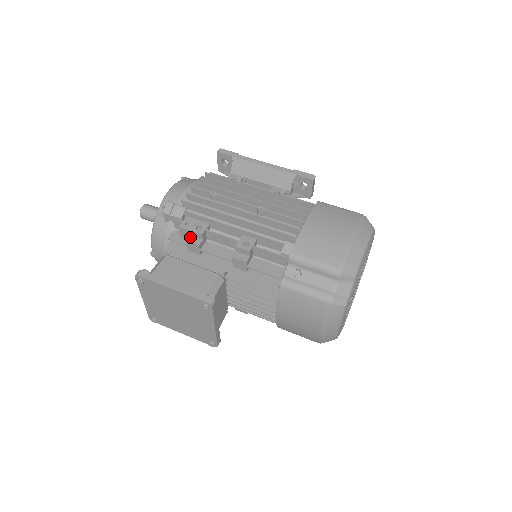
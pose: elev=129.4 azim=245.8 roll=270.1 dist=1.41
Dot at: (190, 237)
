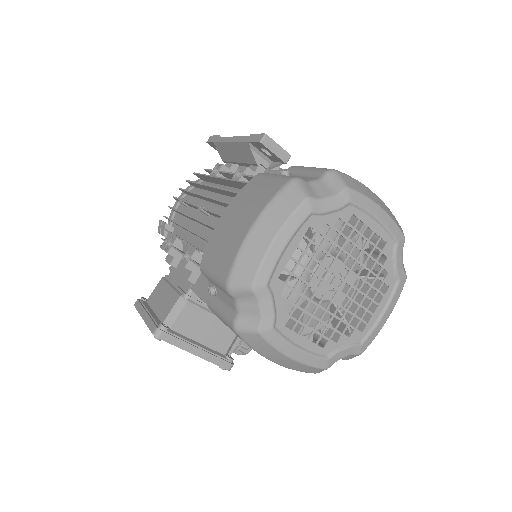
Dot at: (169, 256)
